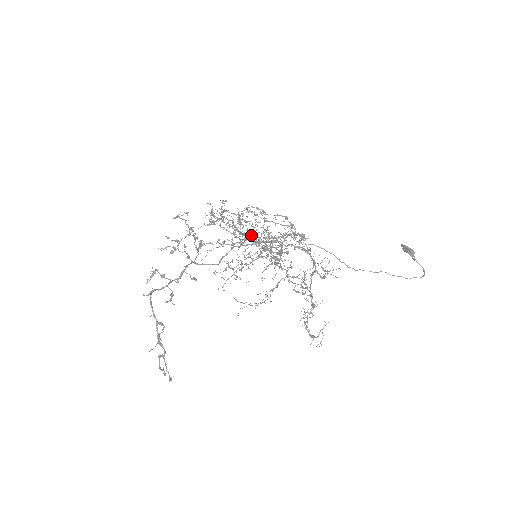
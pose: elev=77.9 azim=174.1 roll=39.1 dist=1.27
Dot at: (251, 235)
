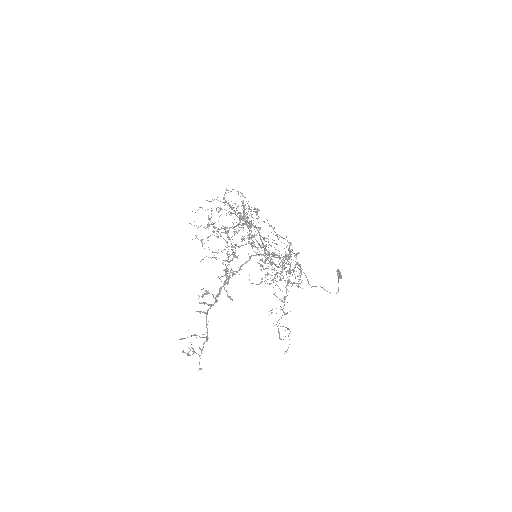
Dot at: (274, 264)
